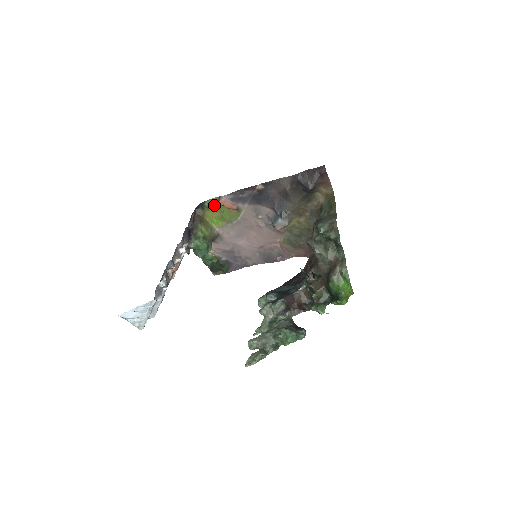
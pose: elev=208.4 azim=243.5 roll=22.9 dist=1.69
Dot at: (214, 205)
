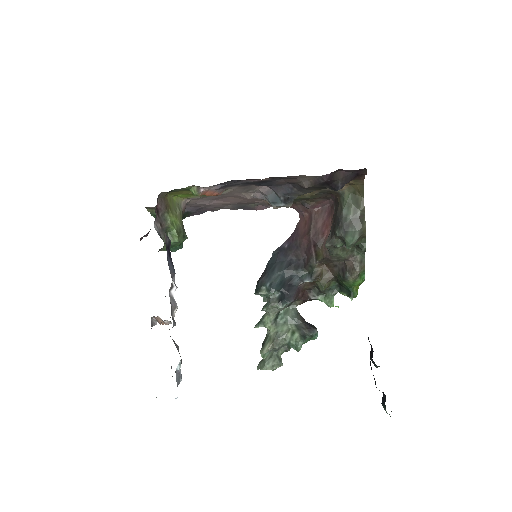
Dot at: (187, 190)
